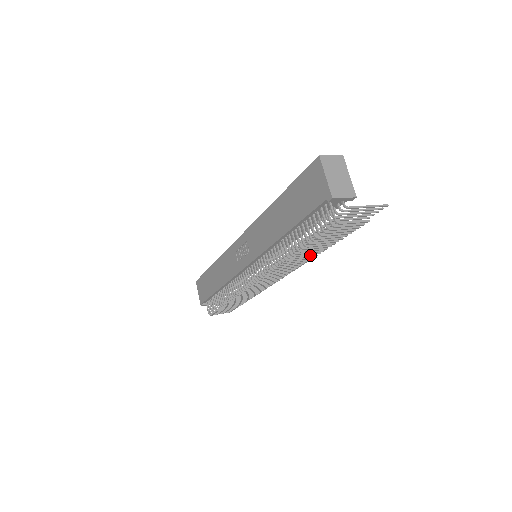
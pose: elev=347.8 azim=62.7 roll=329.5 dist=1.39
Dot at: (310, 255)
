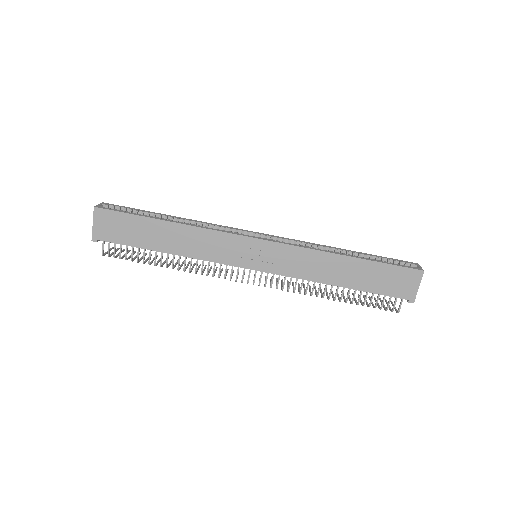
Dot at: occluded
